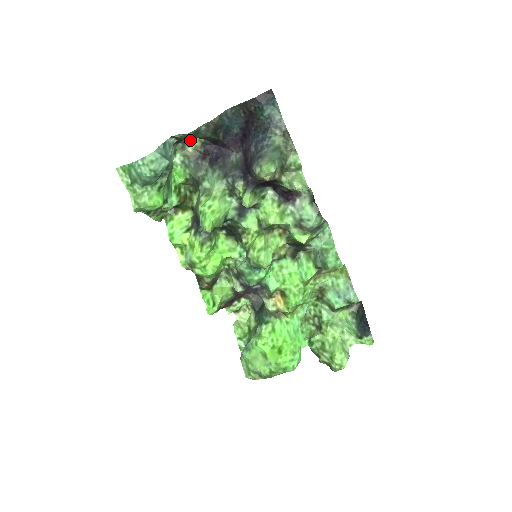
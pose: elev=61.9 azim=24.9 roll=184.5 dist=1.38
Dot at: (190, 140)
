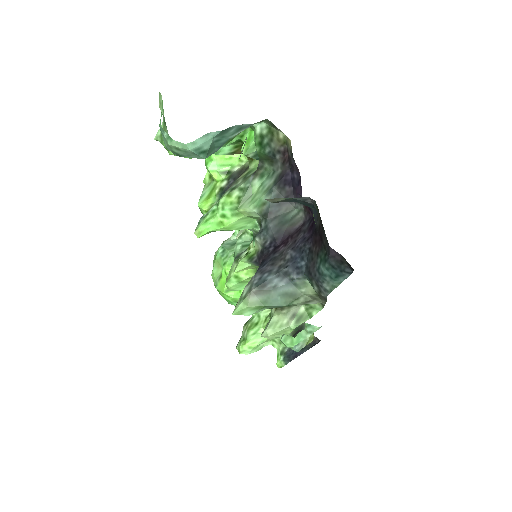
Dot at: occluded
